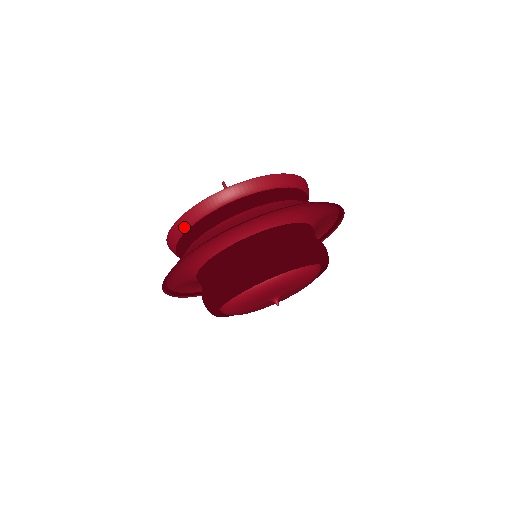
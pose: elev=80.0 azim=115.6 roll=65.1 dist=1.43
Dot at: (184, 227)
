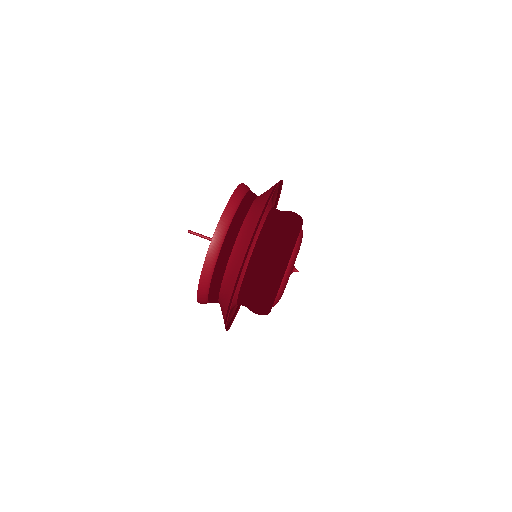
Dot at: (209, 277)
